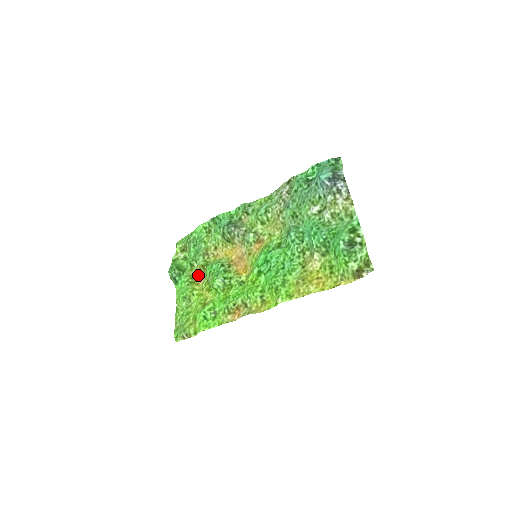
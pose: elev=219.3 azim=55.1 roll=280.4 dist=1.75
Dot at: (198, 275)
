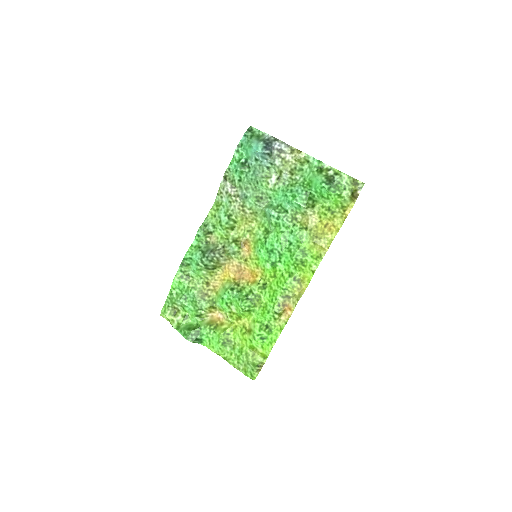
Dot at: (213, 318)
